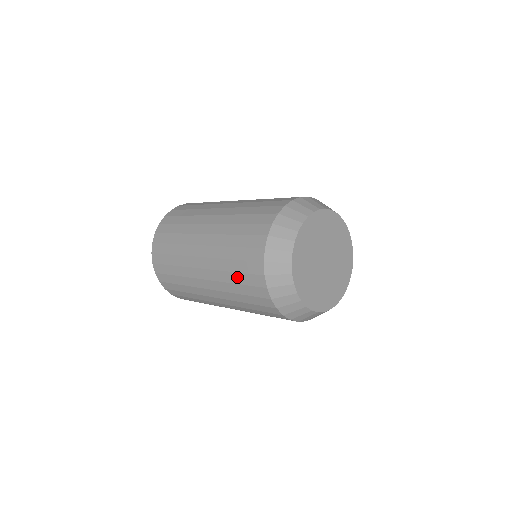
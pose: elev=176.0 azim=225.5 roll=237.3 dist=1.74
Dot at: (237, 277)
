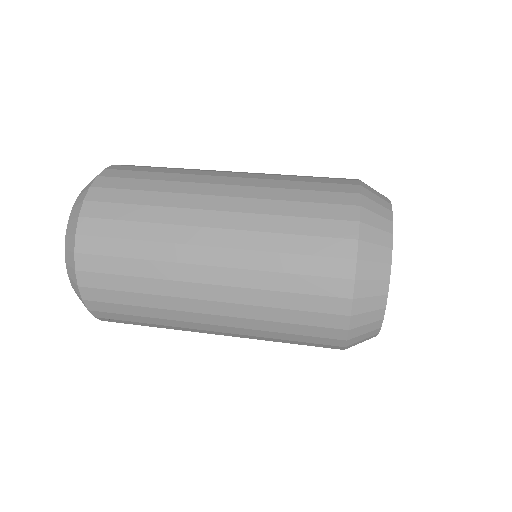
Dot at: (291, 299)
